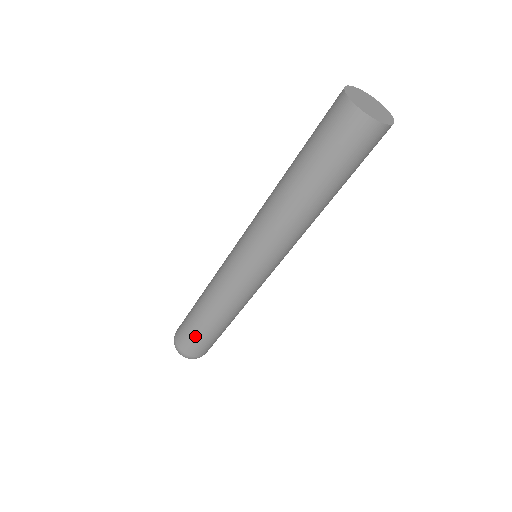
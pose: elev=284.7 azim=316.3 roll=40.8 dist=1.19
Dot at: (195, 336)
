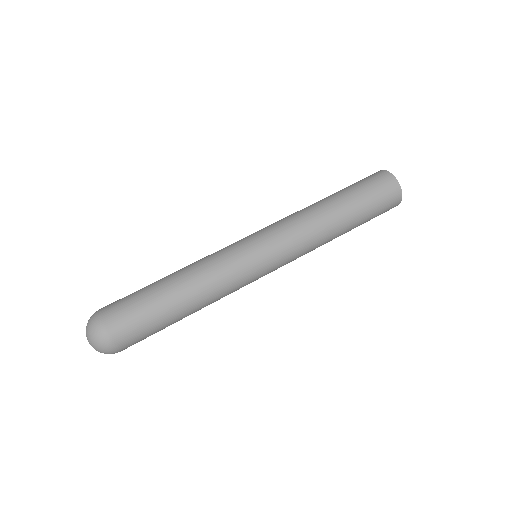
Dot at: (143, 309)
